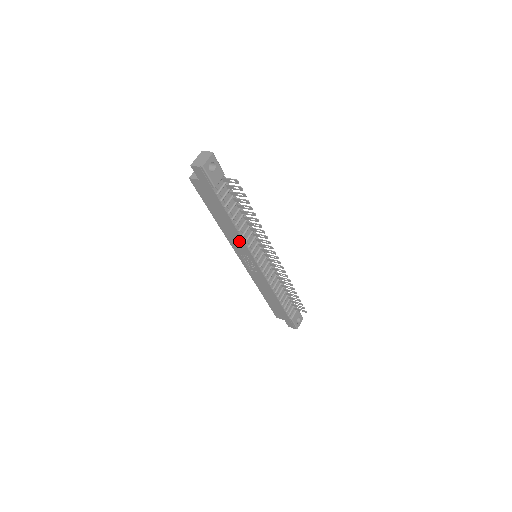
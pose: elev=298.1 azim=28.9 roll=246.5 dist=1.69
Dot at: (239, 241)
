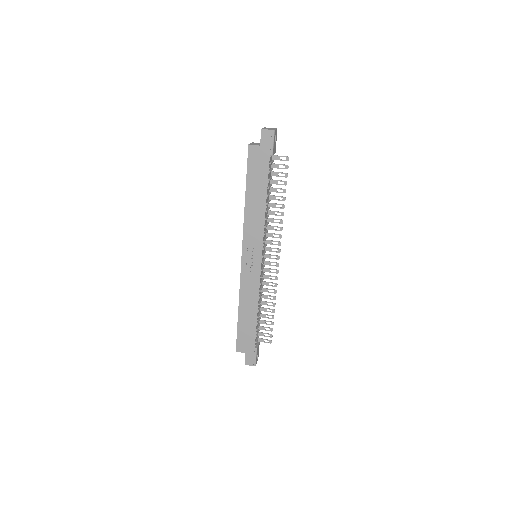
Dot at: (258, 226)
